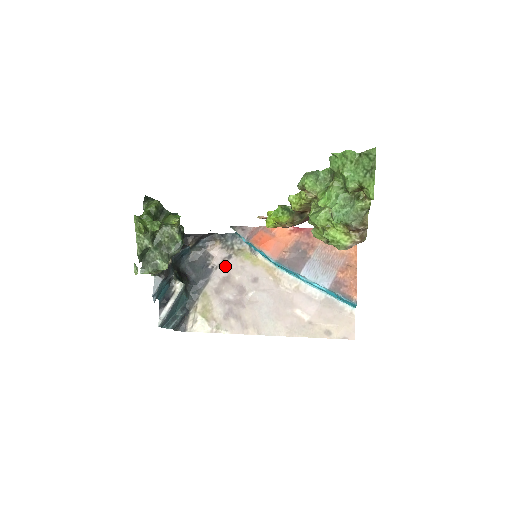
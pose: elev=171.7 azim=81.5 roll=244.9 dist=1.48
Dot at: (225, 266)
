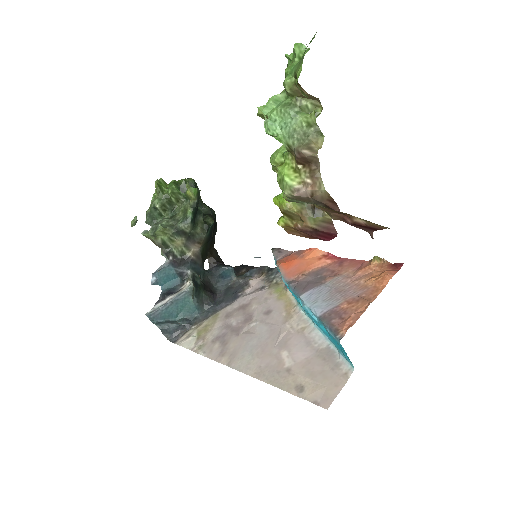
Dot at: (252, 295)
